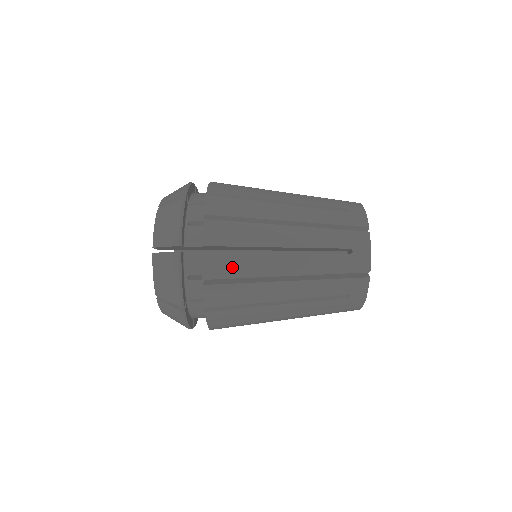
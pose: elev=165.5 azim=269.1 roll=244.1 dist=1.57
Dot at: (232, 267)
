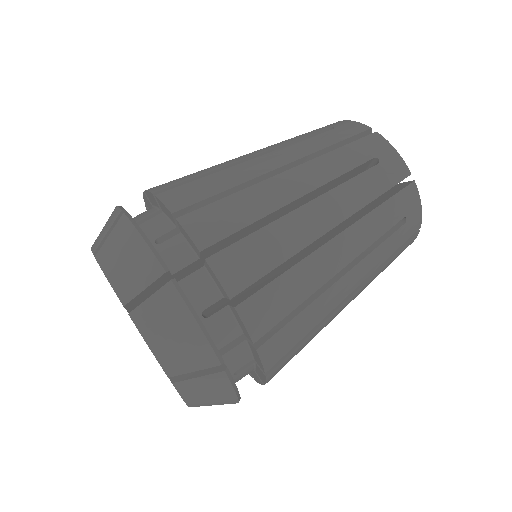
Dot at: (294, 335)
